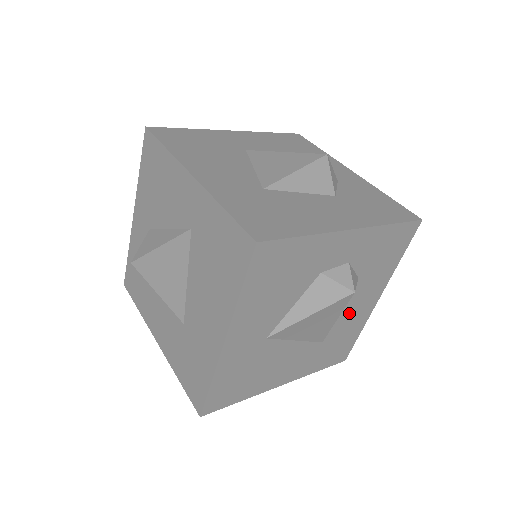
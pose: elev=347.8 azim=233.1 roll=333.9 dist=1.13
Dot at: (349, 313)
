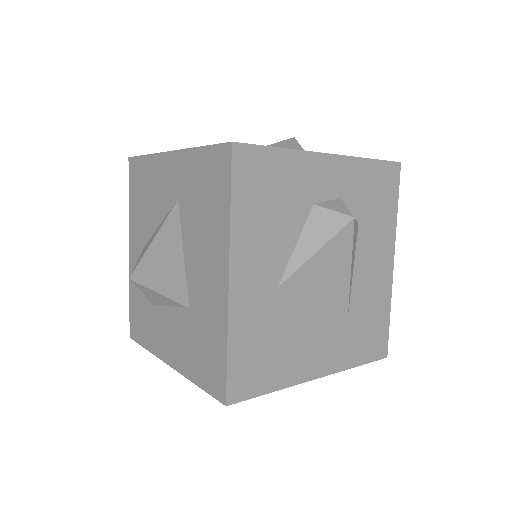
Dot at: (365, 276)
